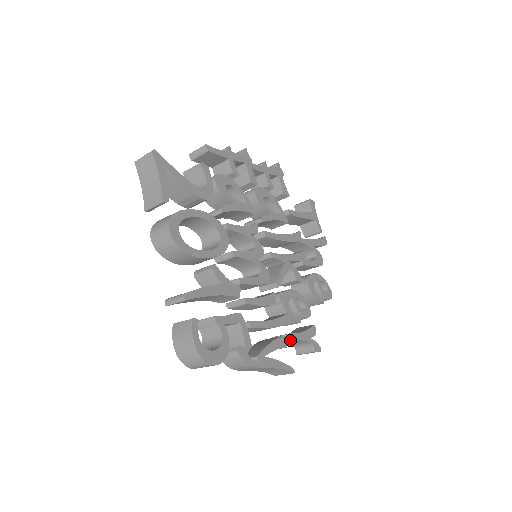
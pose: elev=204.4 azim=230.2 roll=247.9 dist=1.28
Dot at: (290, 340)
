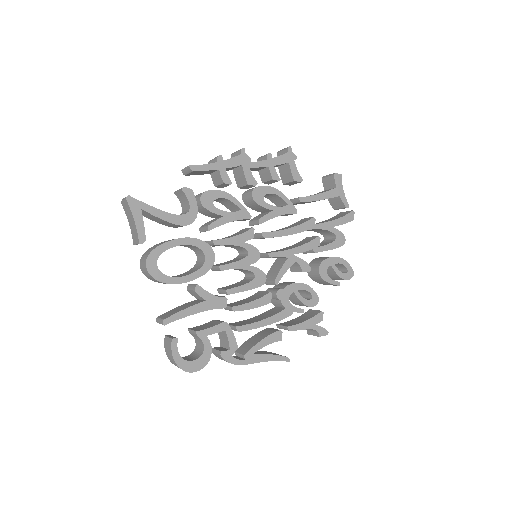
Dot at: occluded
